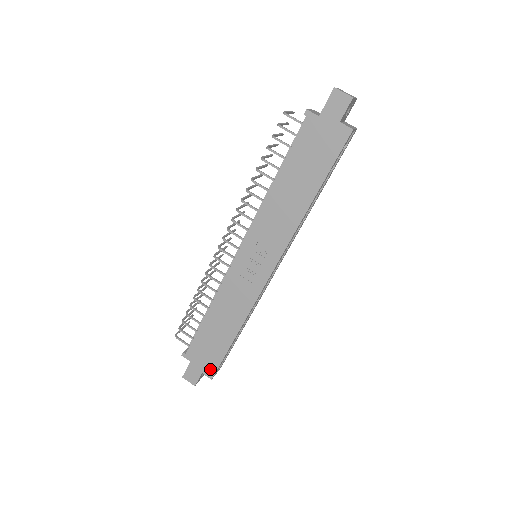
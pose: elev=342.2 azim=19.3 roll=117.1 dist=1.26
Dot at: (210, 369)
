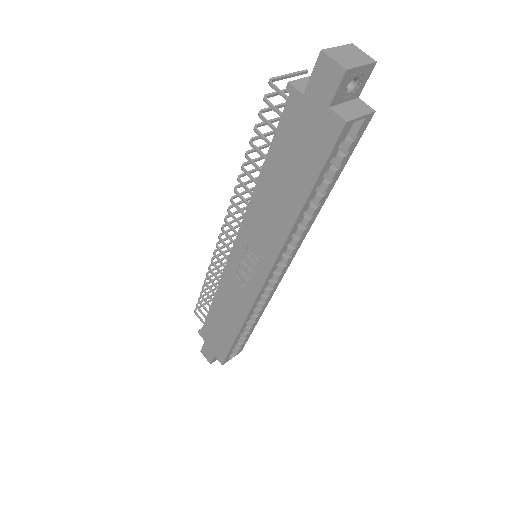
Dot at: (220, 355)
